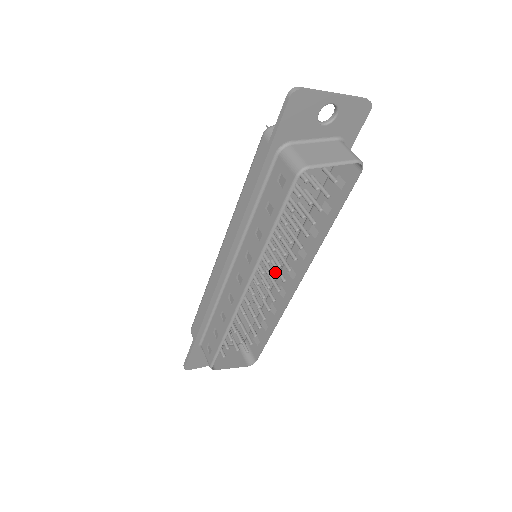
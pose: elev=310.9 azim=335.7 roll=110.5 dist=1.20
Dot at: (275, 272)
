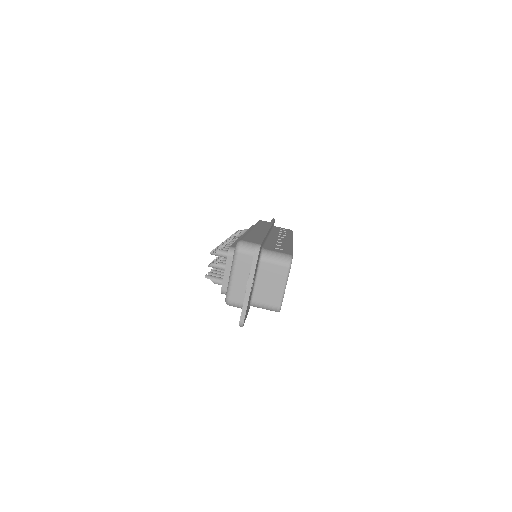
Dot at: occluded
